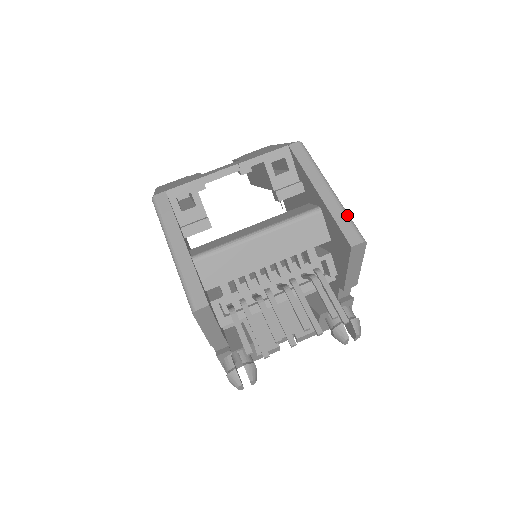
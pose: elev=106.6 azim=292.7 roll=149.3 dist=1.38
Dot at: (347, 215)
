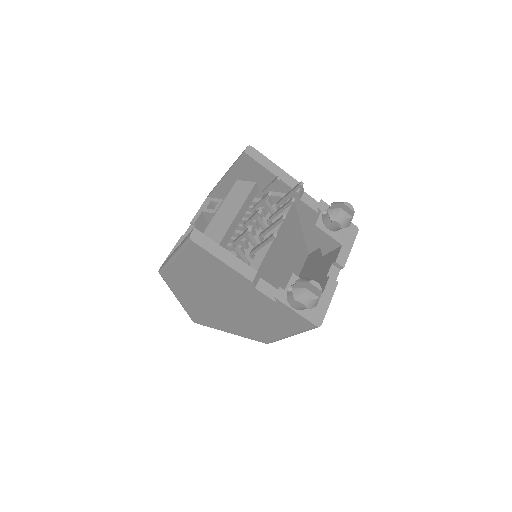
Dot at: occluded
